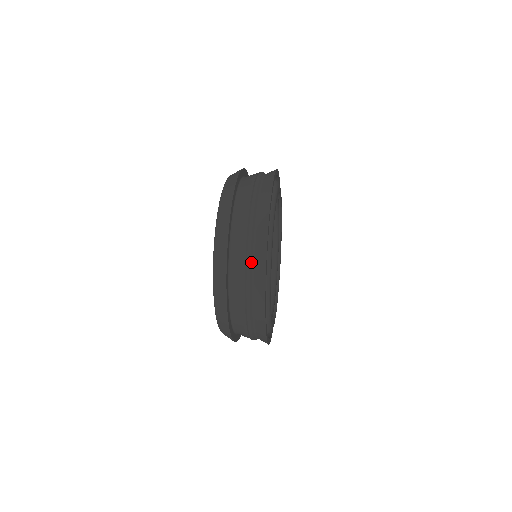
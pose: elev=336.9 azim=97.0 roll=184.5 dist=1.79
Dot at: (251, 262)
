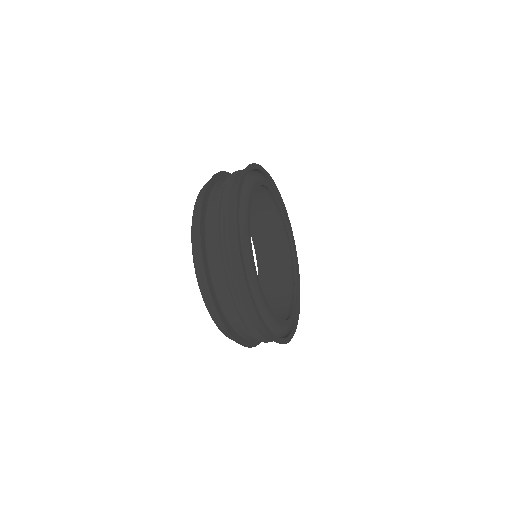
Dot at: occluded
